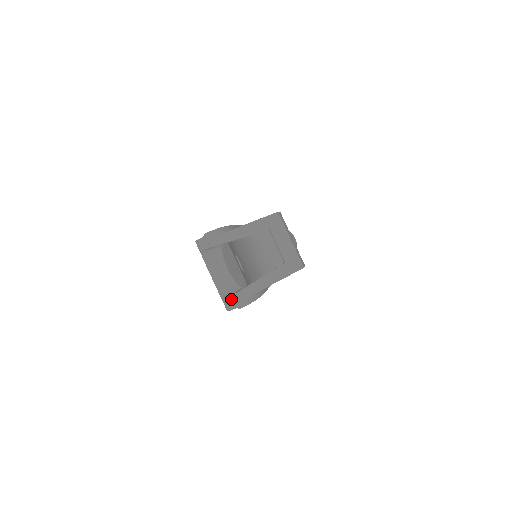
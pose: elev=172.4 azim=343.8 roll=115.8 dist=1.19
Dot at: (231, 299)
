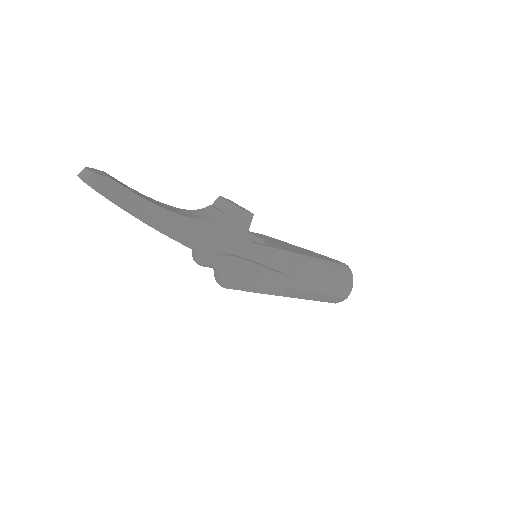
Dot at: (214, 271)
